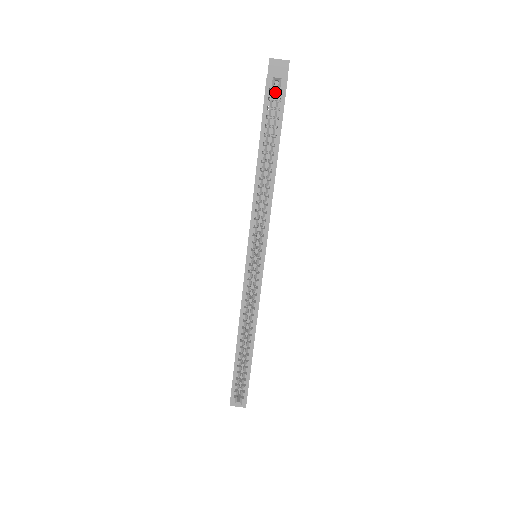
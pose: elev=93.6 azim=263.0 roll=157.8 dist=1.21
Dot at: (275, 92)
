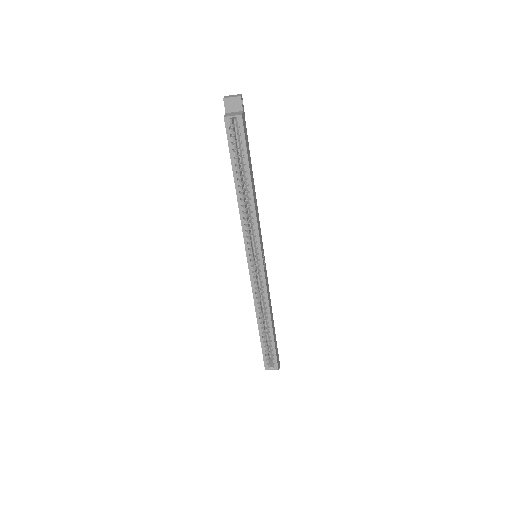
Dot at: occluded
